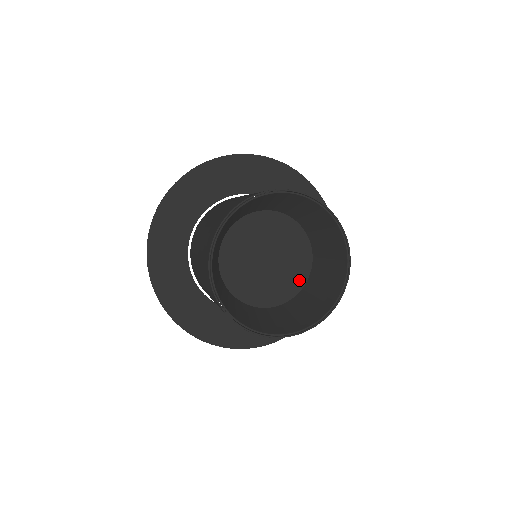
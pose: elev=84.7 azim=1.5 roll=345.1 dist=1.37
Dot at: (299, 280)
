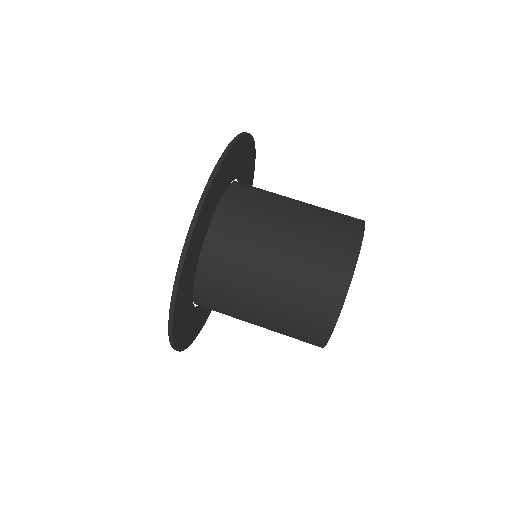
Dot at: occluded
